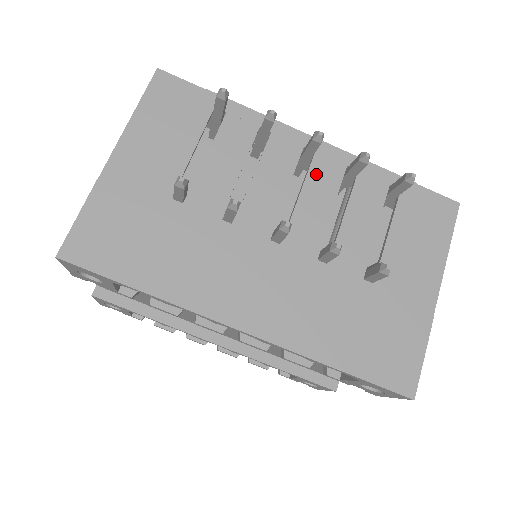
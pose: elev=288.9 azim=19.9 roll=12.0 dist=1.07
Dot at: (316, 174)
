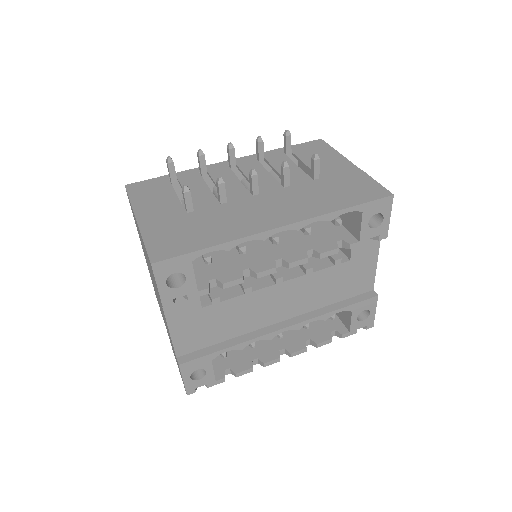
Dot at: (245, 168)
